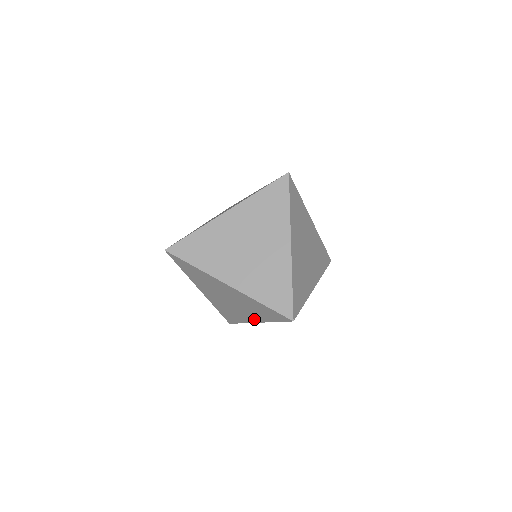
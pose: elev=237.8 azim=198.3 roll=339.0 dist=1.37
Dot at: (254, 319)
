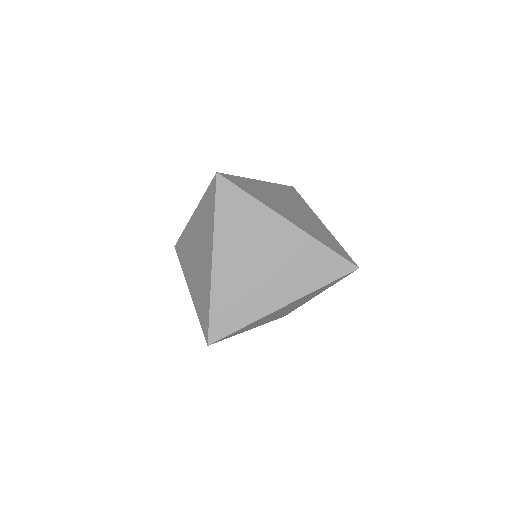
Dot at: occluded
